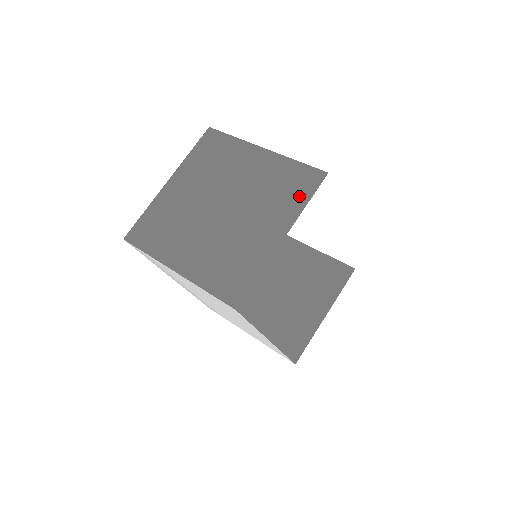
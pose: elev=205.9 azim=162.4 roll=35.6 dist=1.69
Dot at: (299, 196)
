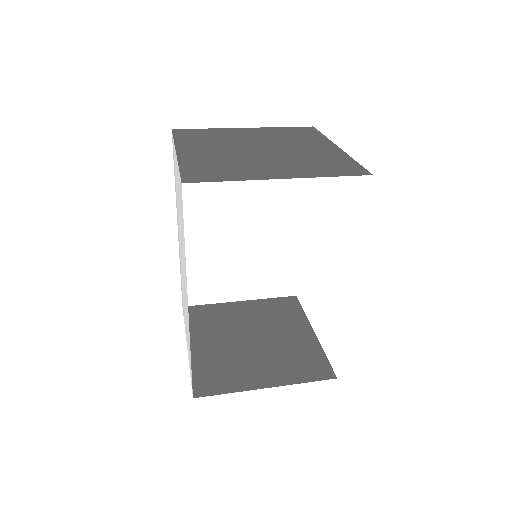
Dot at: (329, 171)
